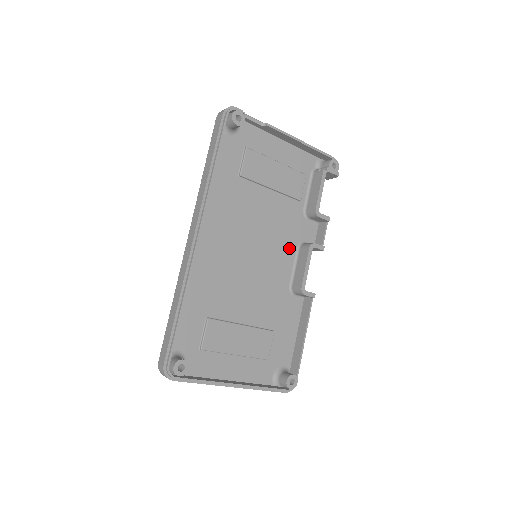
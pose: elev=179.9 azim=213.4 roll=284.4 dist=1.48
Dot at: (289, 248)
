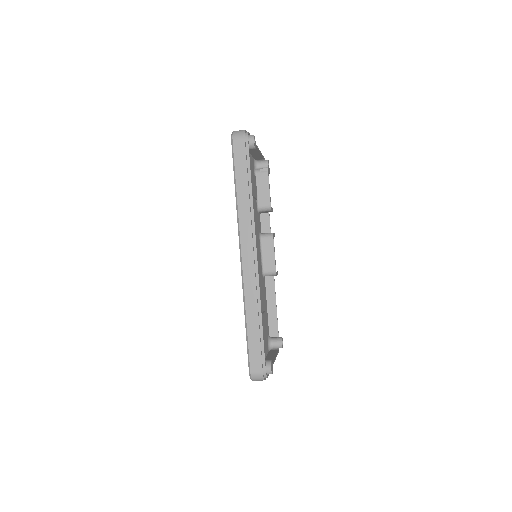
Dot at: (258, 241)
